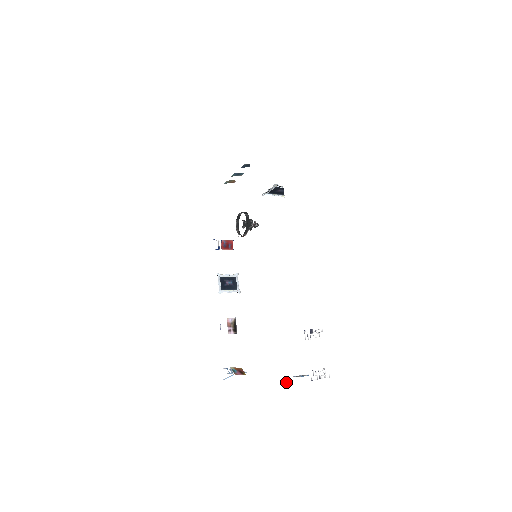
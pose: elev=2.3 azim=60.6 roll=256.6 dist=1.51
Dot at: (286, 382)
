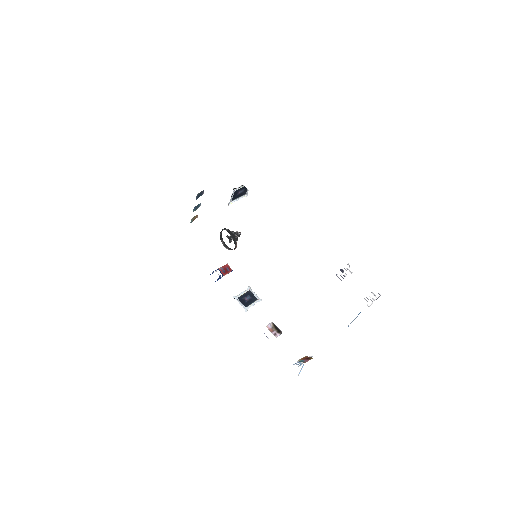
Dot at: (350, 327)
